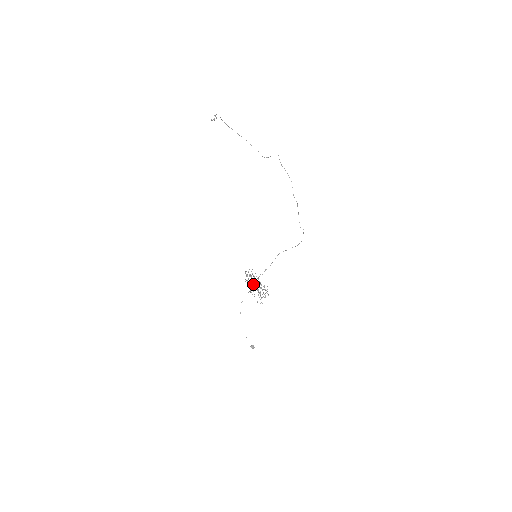
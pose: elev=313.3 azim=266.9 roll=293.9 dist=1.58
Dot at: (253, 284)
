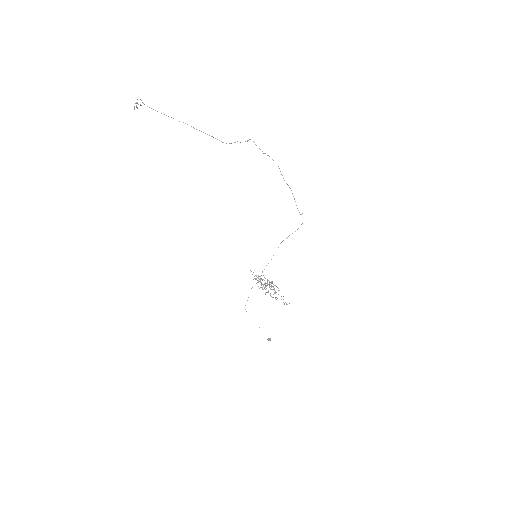
Dot at: (266, 286)
